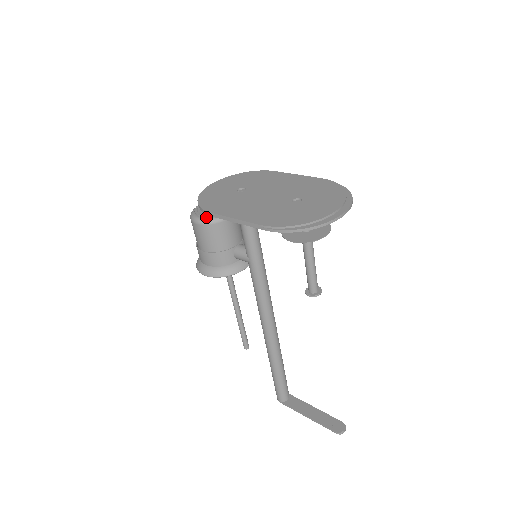
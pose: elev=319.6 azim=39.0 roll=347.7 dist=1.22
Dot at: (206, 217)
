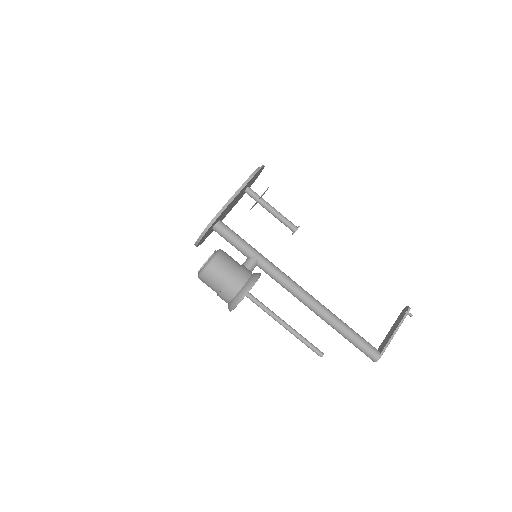
Dot at: (213, 254)
